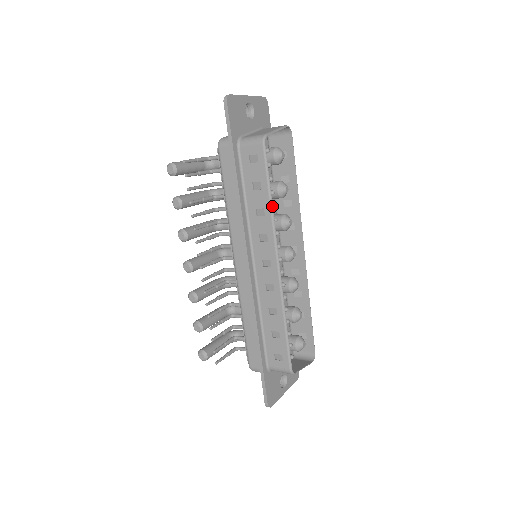
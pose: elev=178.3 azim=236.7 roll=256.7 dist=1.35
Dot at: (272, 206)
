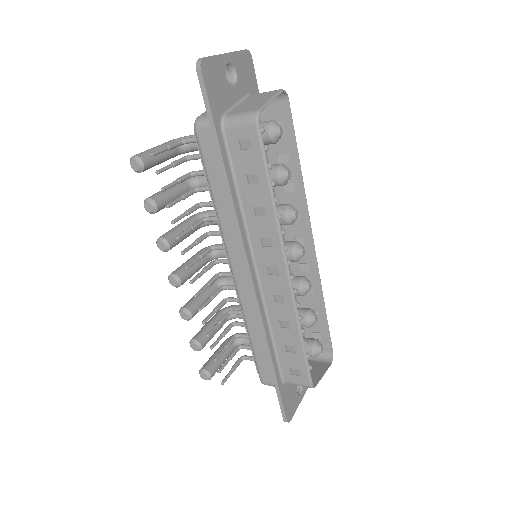
Dot at: (275, 204)
